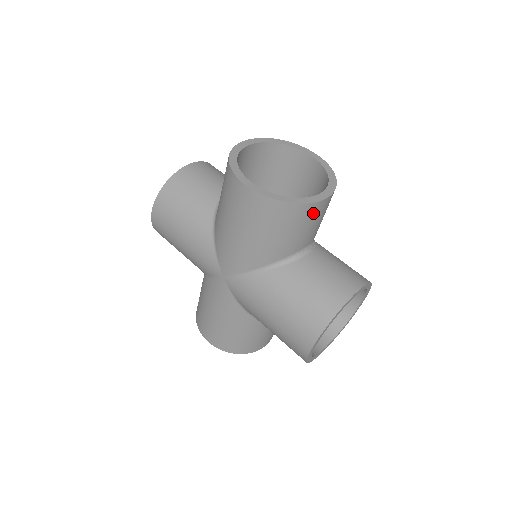
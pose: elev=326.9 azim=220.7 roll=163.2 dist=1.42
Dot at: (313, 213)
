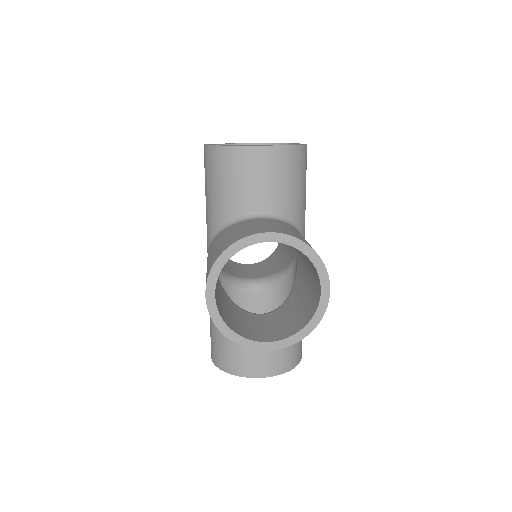
Dot at: (247, 161)
